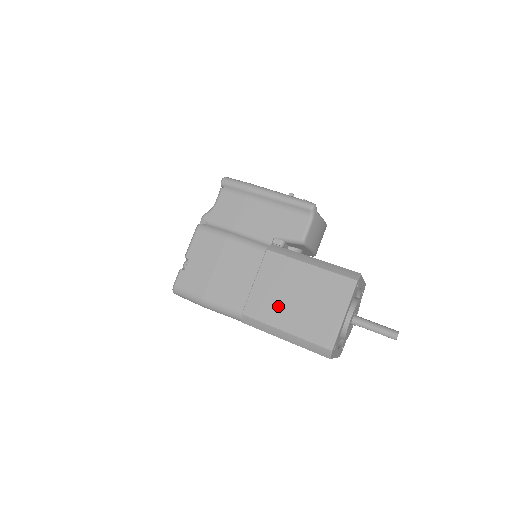
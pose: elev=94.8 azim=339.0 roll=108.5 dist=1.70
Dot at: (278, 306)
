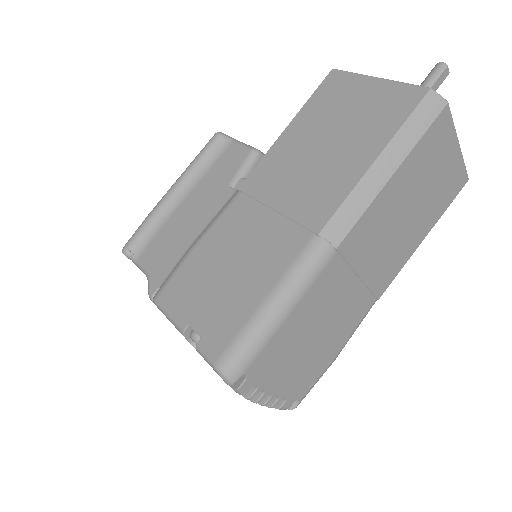
Dot at: (327, 172)
